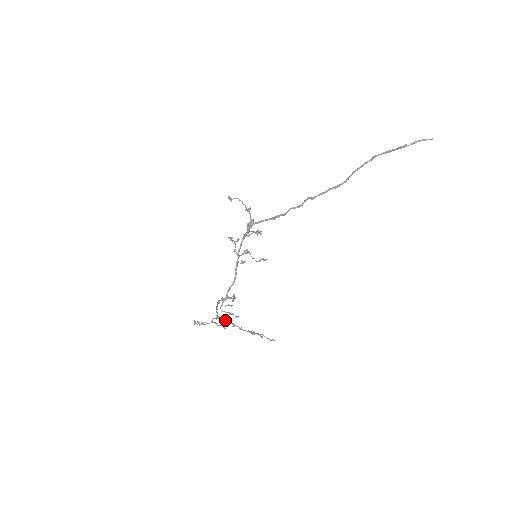
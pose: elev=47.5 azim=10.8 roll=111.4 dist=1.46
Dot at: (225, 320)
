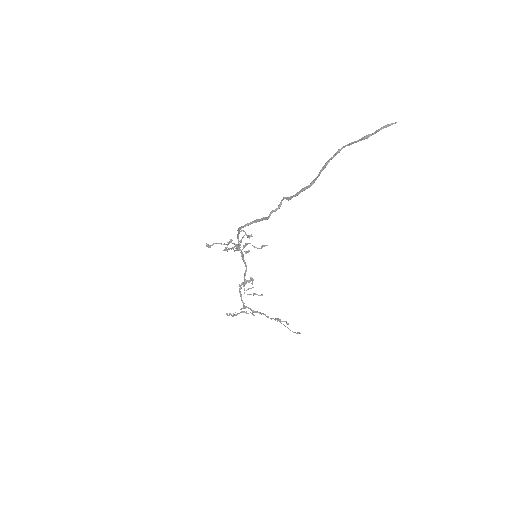
Dot at: (252, 310)
